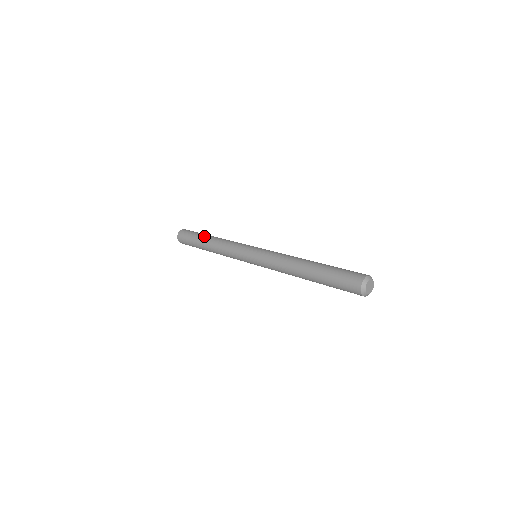
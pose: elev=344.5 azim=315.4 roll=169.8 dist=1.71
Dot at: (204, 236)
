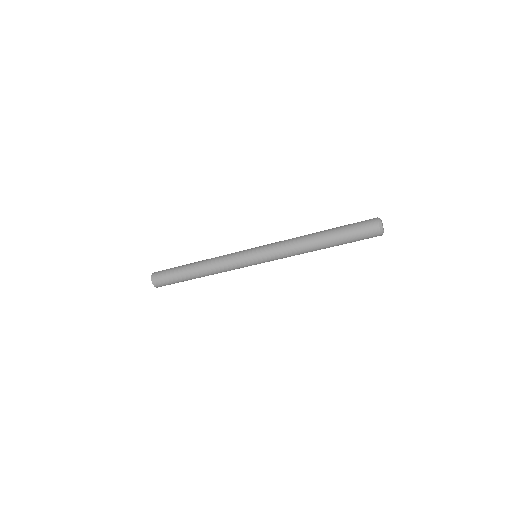
Dot at: (190, 263)
